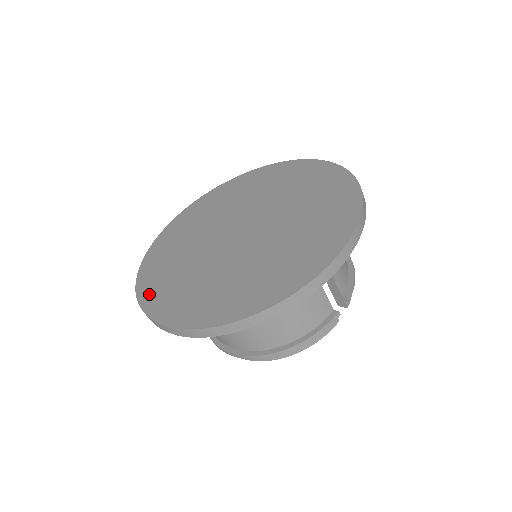
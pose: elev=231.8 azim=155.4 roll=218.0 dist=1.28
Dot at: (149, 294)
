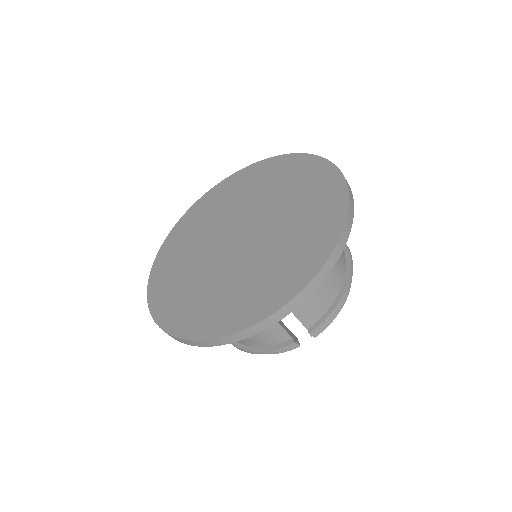
Dot at: (161, 259)
